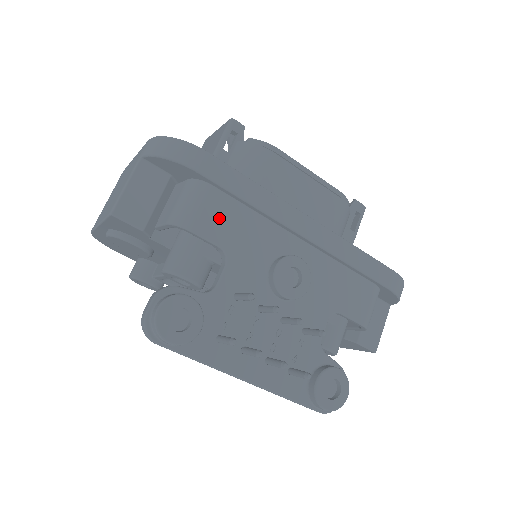
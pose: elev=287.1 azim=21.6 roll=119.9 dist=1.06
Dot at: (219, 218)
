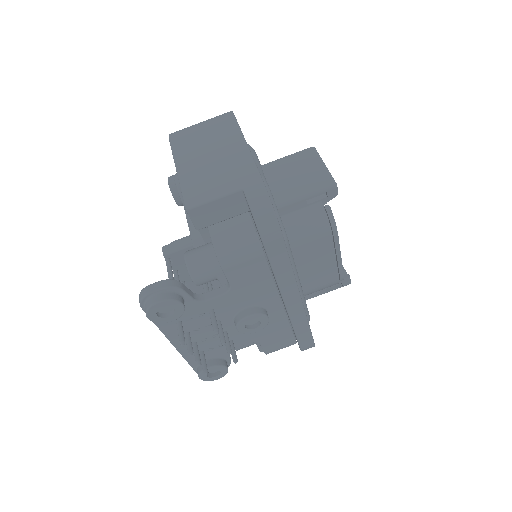
Dot at: (247, 272)
